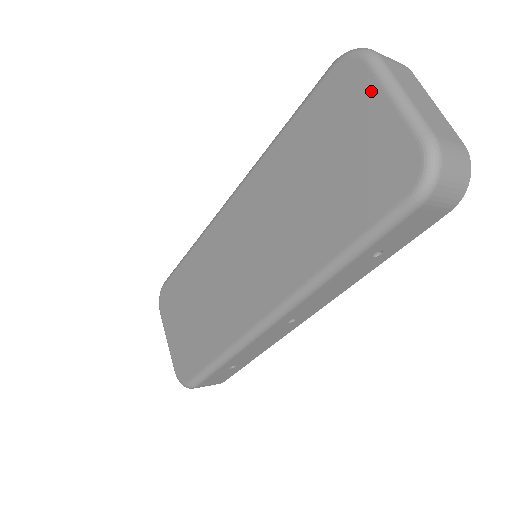
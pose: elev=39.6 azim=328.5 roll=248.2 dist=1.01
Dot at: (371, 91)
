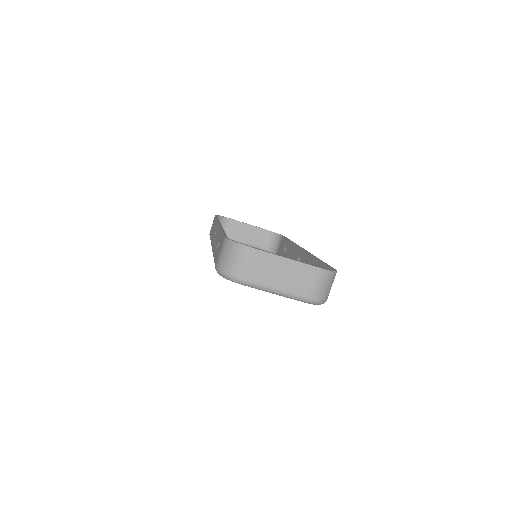
Dot at: occluded
